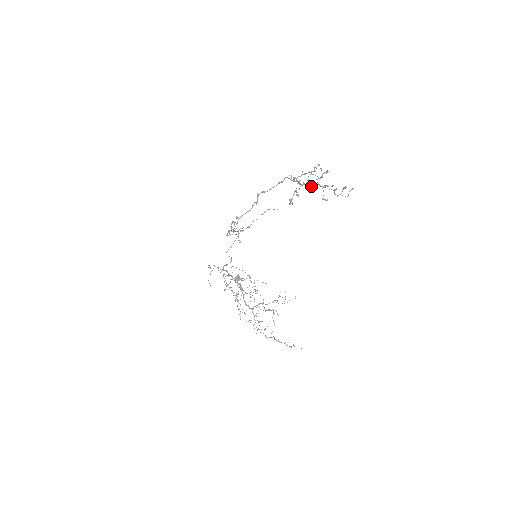
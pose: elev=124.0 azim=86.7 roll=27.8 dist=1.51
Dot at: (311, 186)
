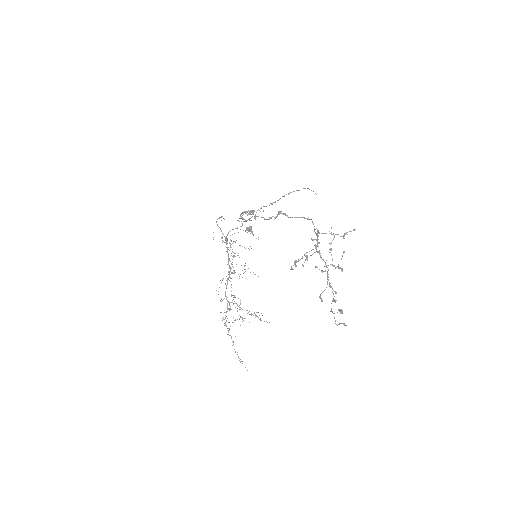
Dot at: (319, 269)
